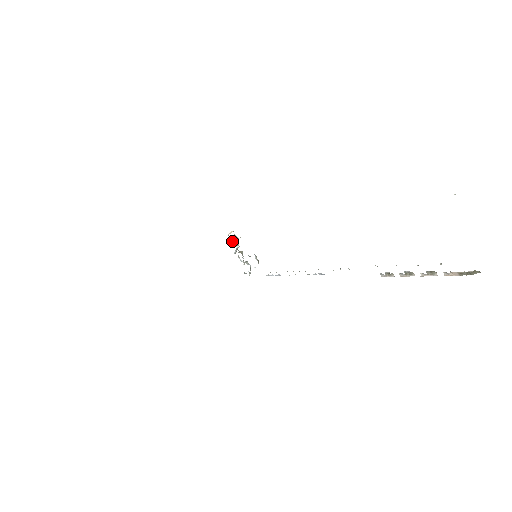
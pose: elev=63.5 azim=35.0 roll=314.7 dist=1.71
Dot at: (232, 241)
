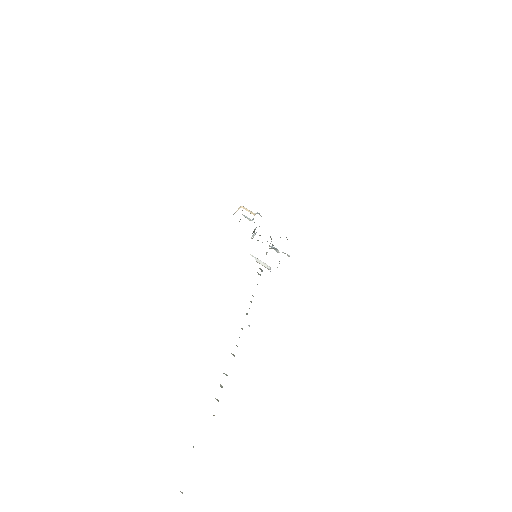
Dot at: occluded
